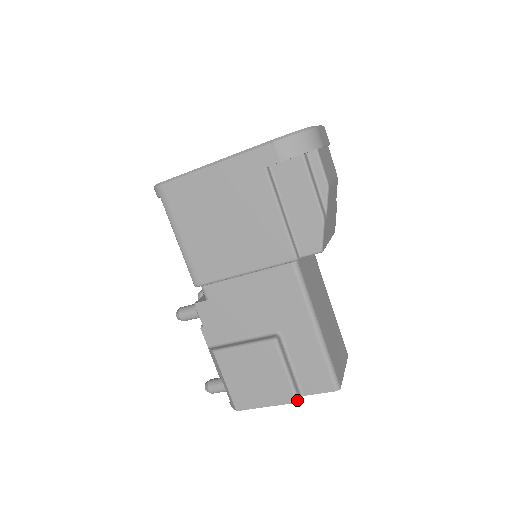
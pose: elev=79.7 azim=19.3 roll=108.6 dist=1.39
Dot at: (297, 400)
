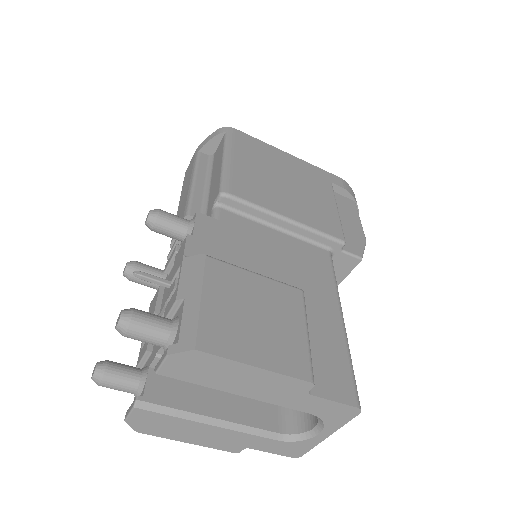
Dot at: (313, 380)
